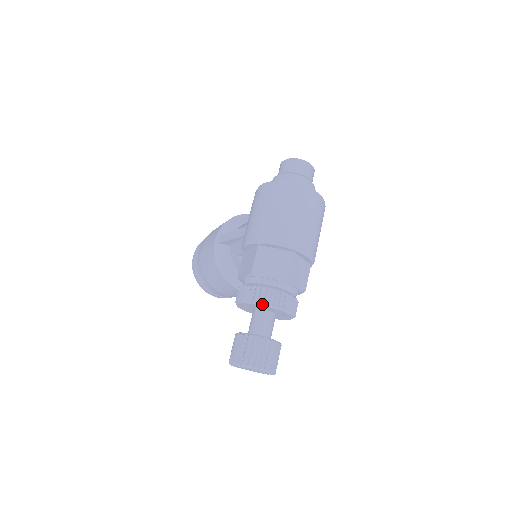
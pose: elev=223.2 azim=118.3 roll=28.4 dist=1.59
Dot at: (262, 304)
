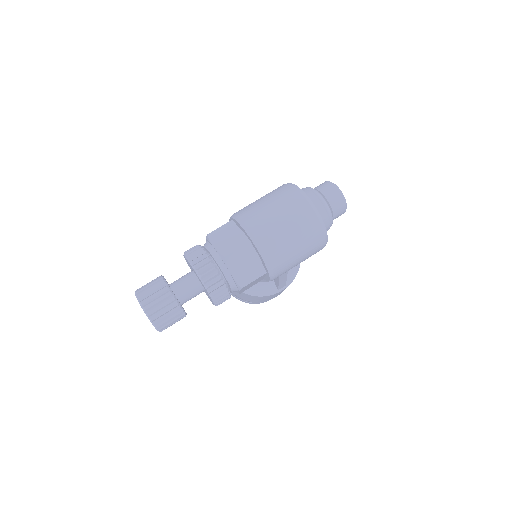
Dot at: (190, 261)
